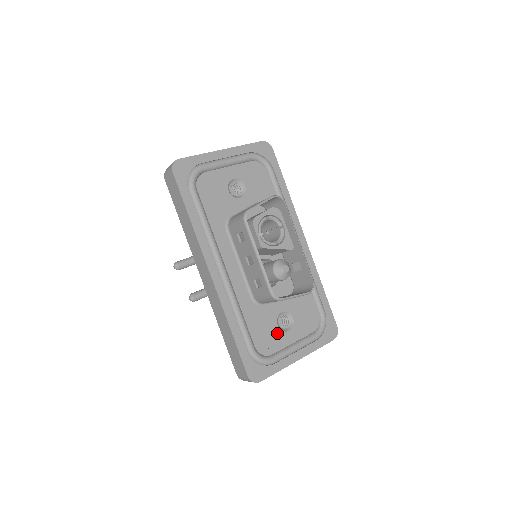
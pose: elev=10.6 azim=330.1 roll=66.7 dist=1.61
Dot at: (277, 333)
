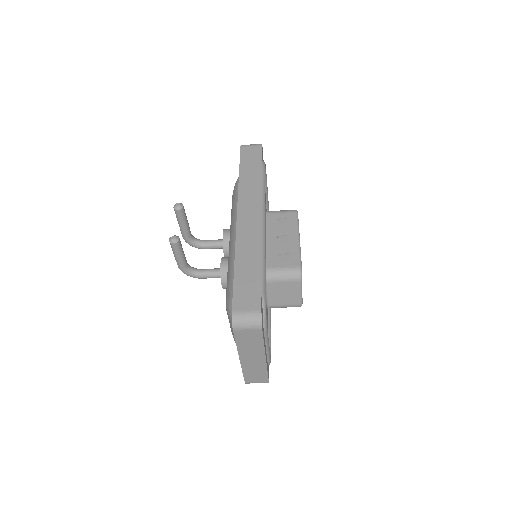
Dot at: occluded
